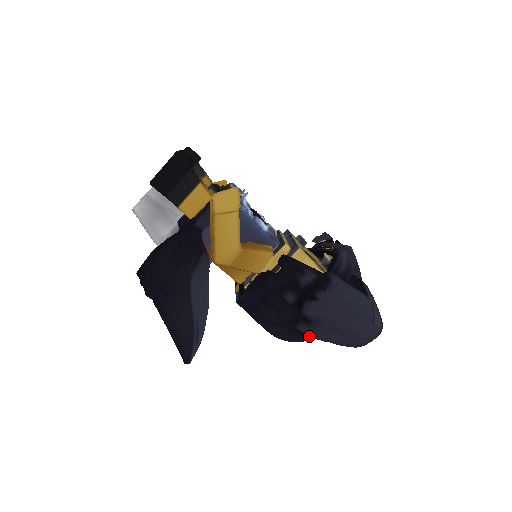
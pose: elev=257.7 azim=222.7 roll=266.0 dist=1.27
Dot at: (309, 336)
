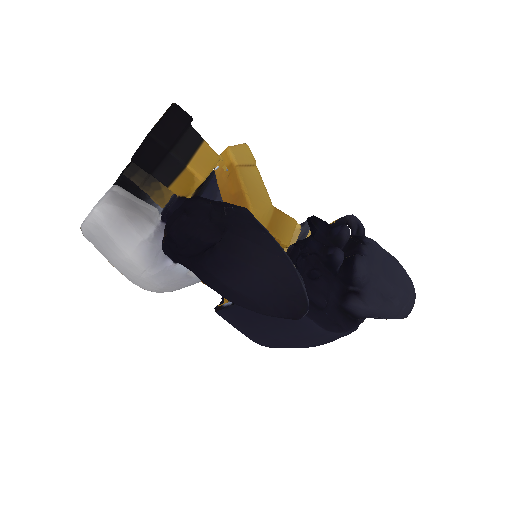
Dot at: (363, 312)
